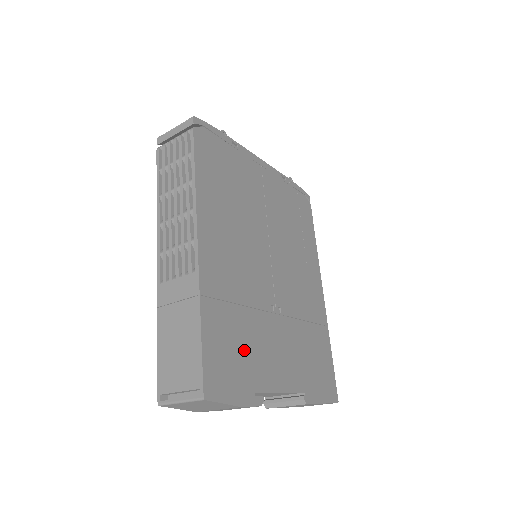
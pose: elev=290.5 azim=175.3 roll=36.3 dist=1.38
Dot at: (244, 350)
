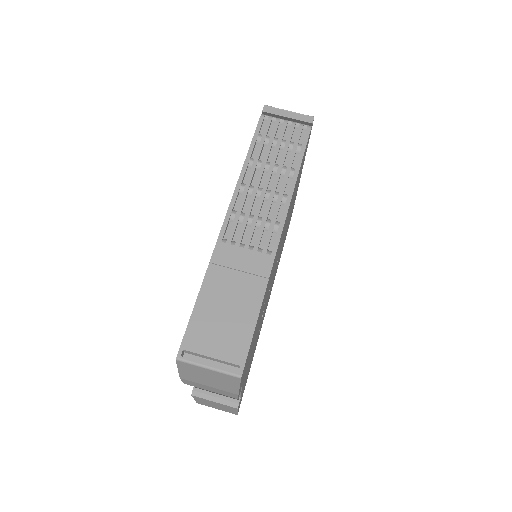
Dot at: occluded
